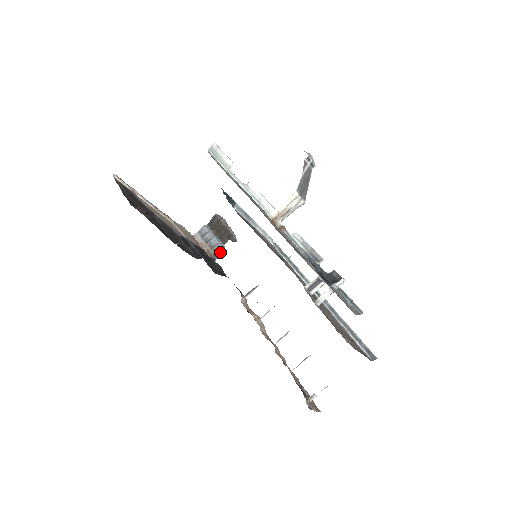
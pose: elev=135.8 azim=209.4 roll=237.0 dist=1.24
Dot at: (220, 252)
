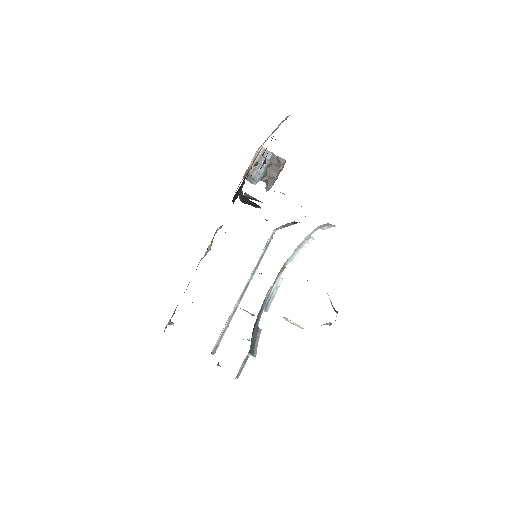
Dot at: (253, 180)
